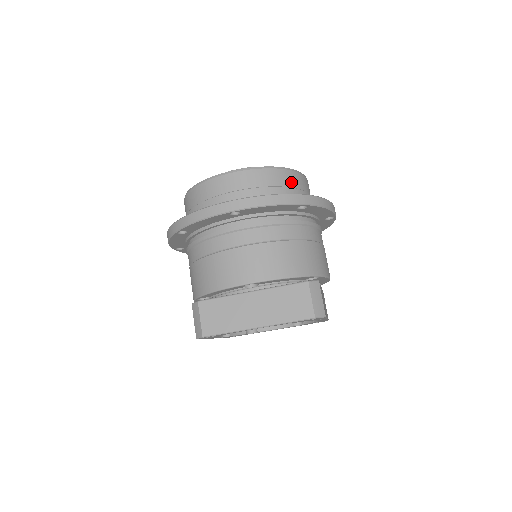
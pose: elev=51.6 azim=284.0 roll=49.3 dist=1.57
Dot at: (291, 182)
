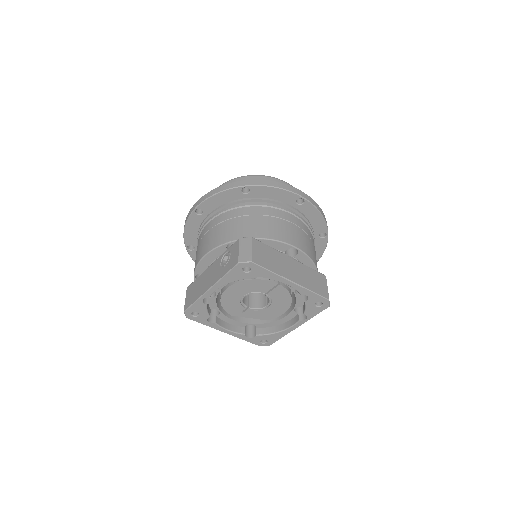
Dot at: occluded
